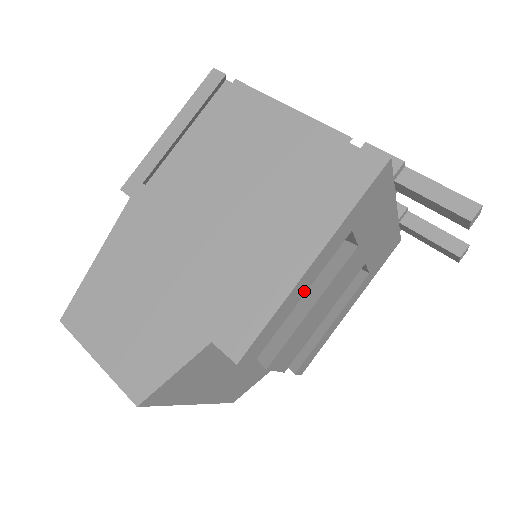
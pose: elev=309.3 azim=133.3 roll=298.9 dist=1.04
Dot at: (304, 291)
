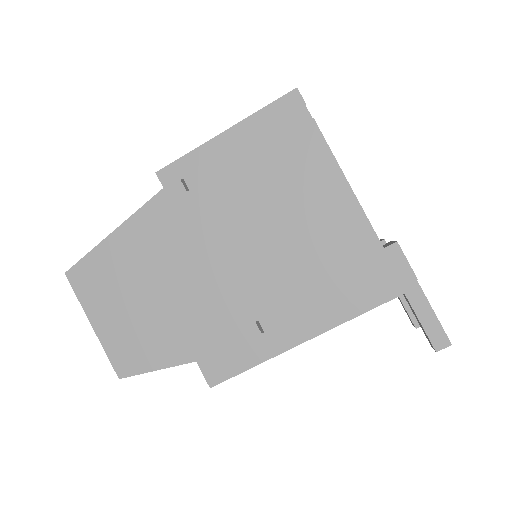
Dot at: occluded
